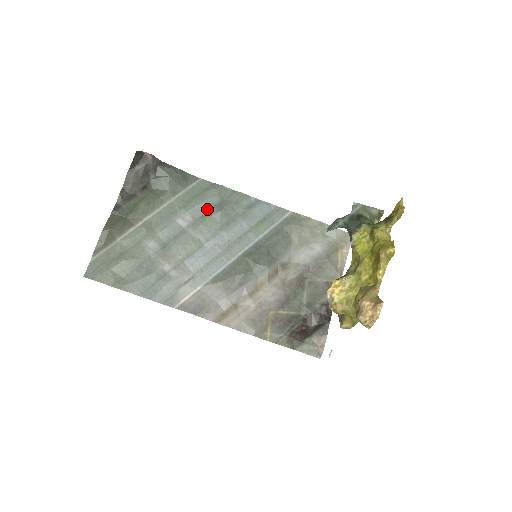
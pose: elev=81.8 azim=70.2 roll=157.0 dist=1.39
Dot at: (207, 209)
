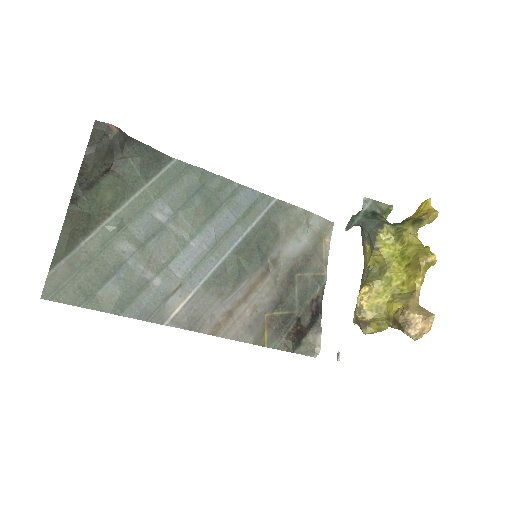
Dot at: (188, 198)
